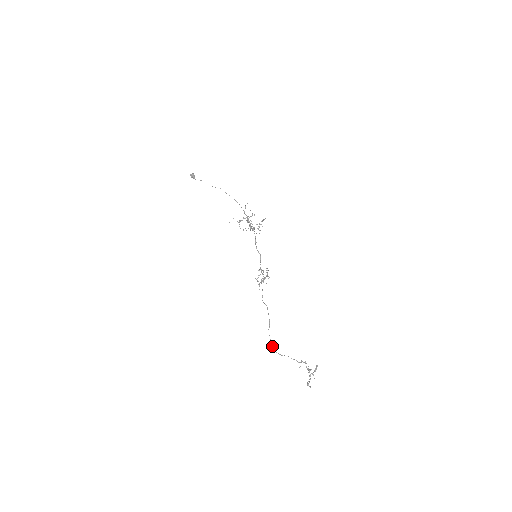
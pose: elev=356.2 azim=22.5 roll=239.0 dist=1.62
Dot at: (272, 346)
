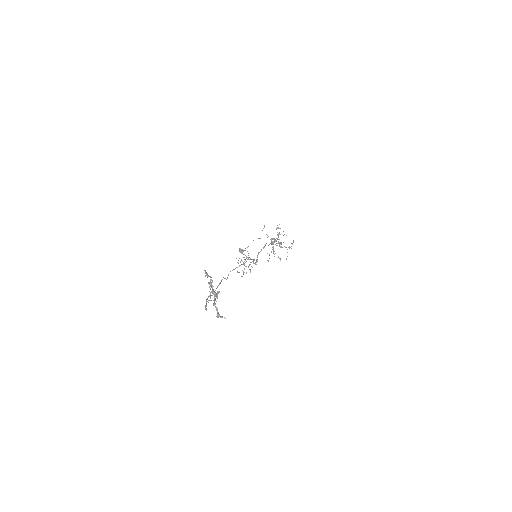
Dot at: occluded
